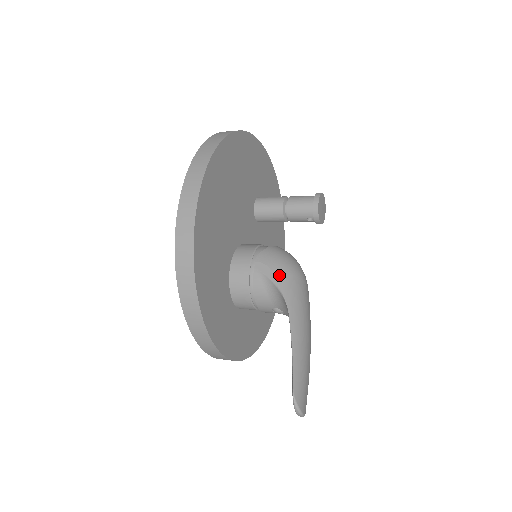
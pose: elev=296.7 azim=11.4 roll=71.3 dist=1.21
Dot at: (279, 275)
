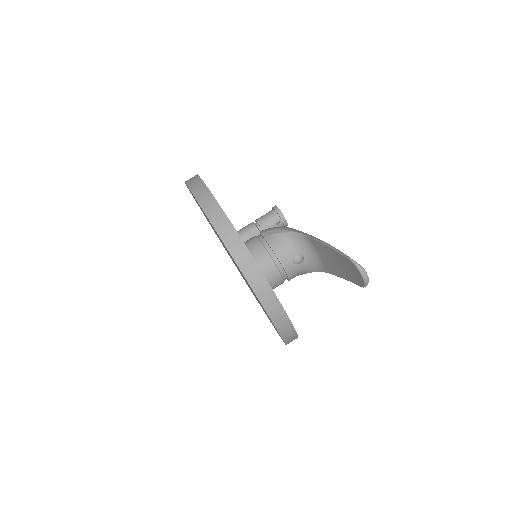
Dot at: (284, 228)
